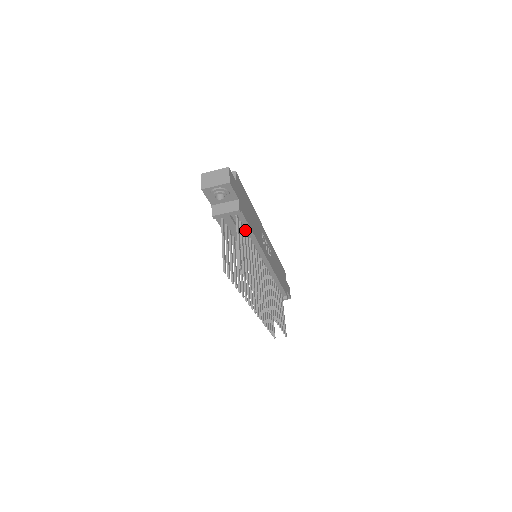
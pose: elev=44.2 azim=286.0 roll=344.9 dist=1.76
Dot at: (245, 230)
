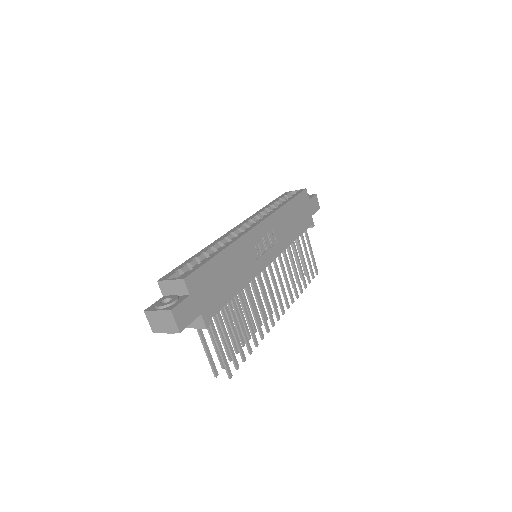
Dot at: occluded
